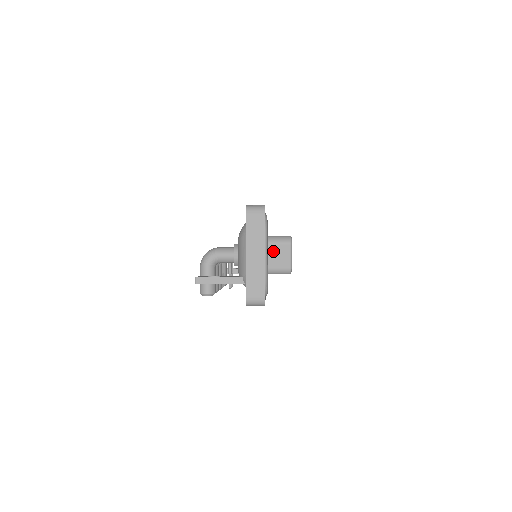
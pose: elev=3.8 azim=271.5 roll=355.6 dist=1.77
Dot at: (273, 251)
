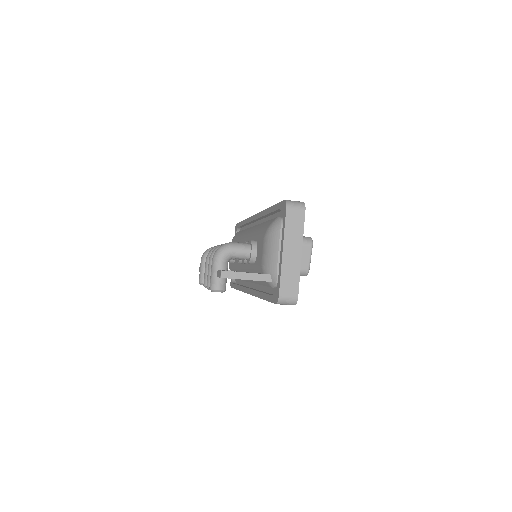
Dot at: occluded
